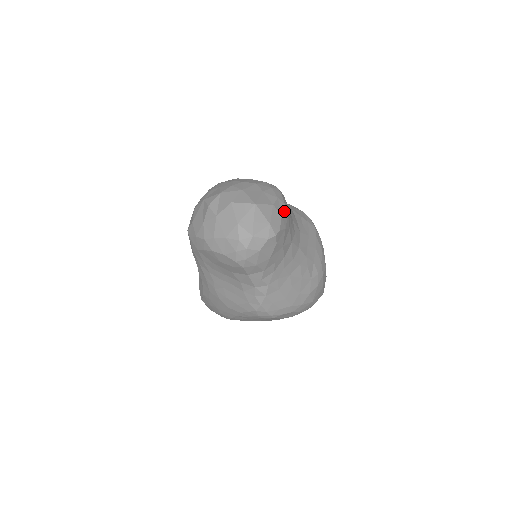
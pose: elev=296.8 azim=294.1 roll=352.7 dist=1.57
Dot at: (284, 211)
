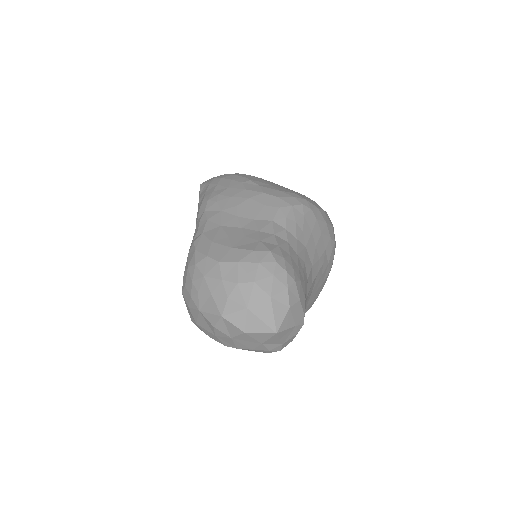
Dot at: (298, 289)
